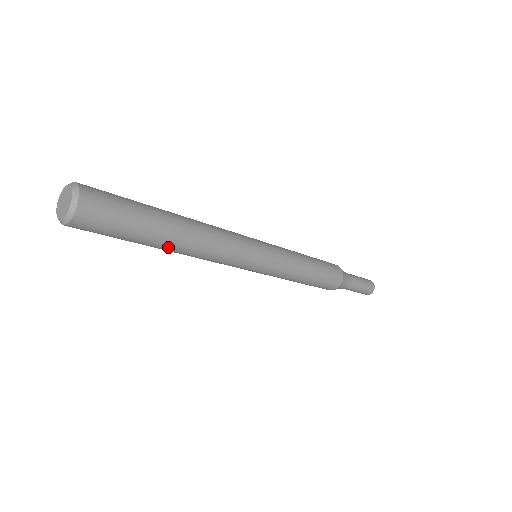
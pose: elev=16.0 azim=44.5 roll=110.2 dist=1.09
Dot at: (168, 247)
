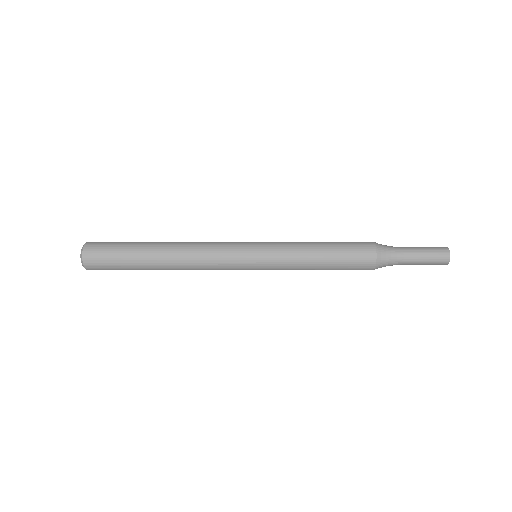
Dot at: (158, 266)
